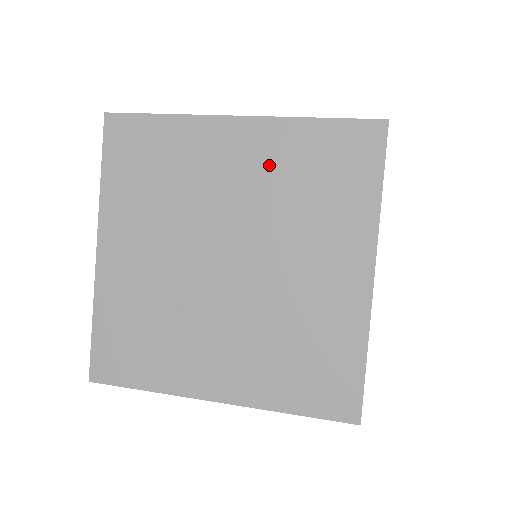
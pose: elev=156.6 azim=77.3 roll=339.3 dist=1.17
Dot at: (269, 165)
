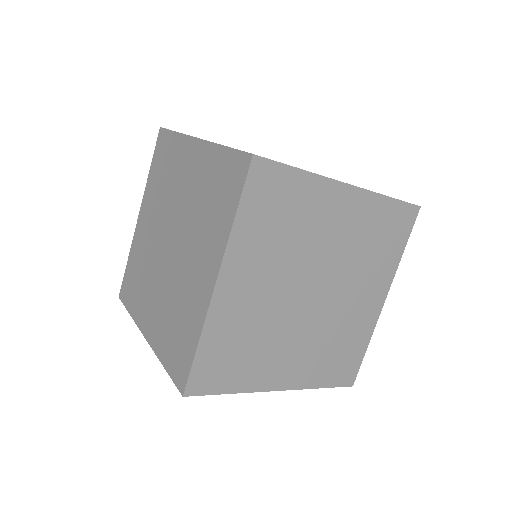
Dot at: occluded
